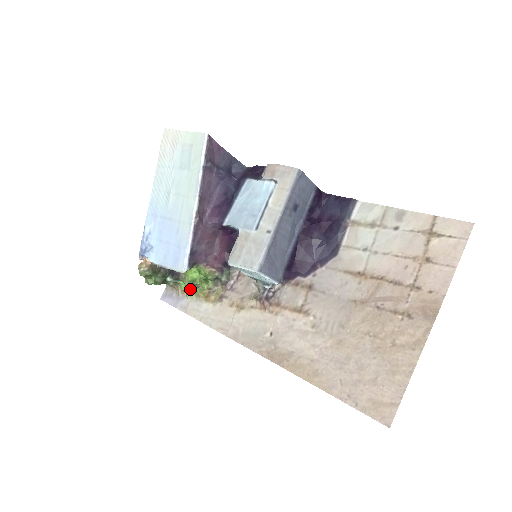
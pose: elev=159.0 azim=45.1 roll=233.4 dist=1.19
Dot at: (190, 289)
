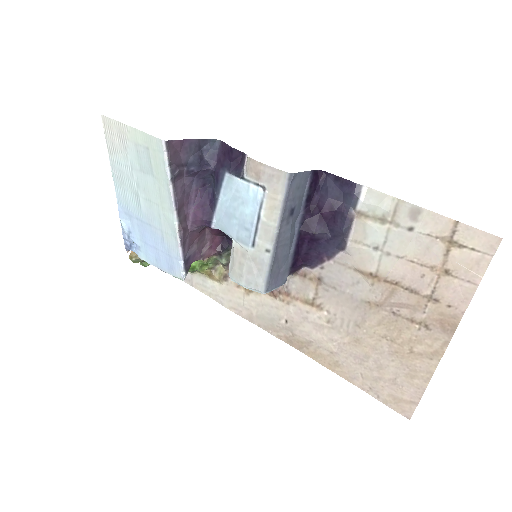
Dot at: occluded
